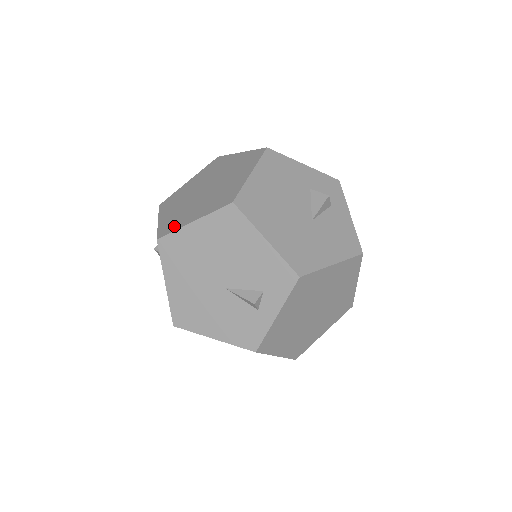
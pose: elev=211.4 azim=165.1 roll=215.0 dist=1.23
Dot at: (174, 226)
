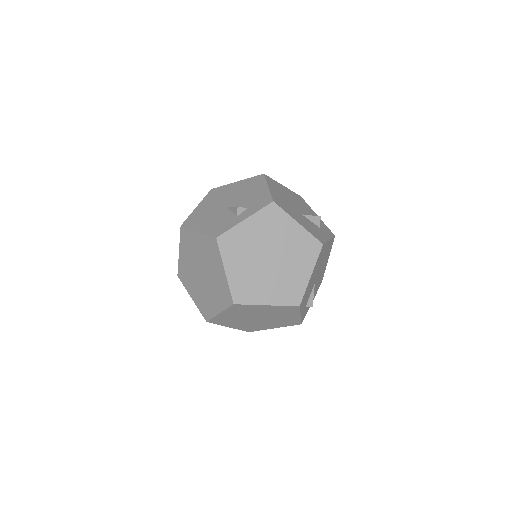
Dot at: occluded
